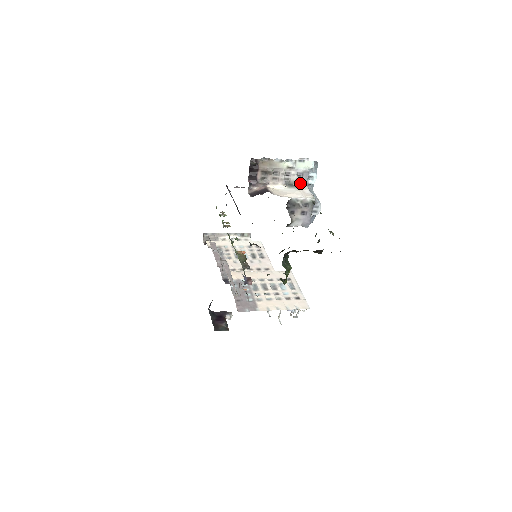
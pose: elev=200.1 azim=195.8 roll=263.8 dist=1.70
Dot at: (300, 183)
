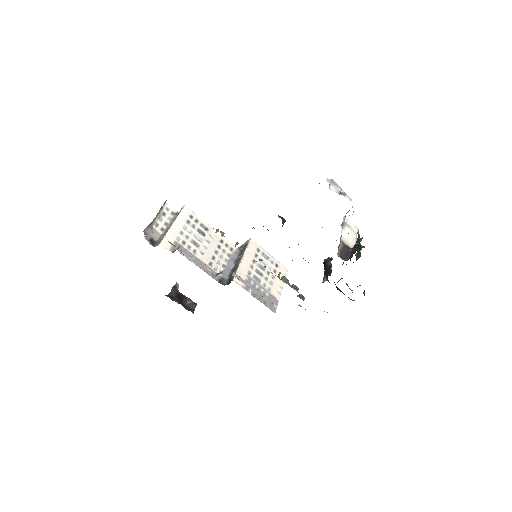
Dot at: (344, 217)
